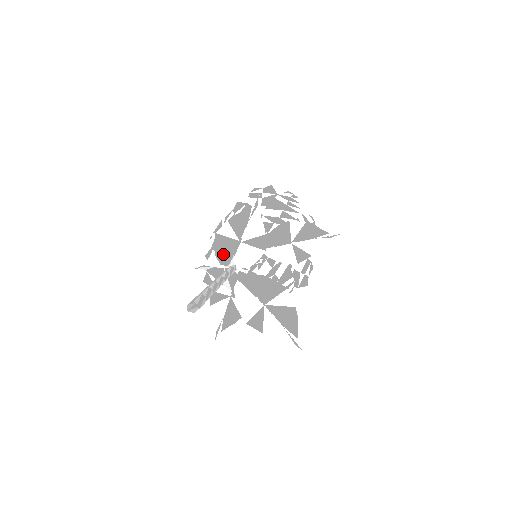
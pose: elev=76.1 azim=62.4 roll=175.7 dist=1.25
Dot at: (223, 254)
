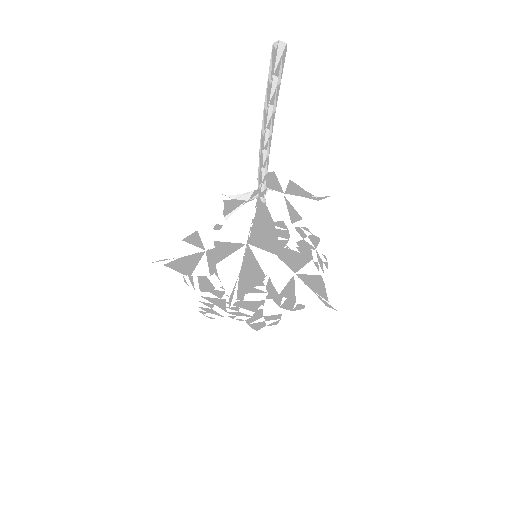
Dot at: occluded
